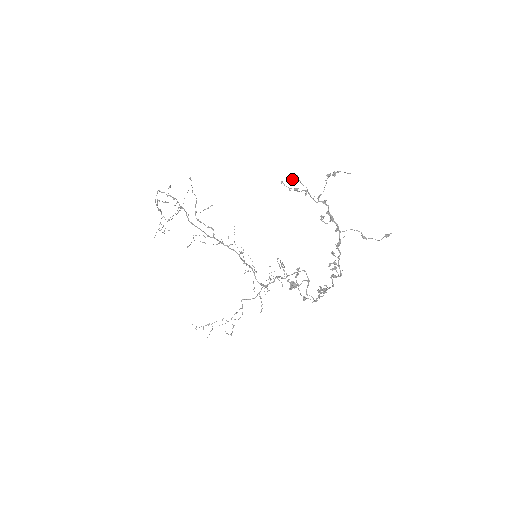
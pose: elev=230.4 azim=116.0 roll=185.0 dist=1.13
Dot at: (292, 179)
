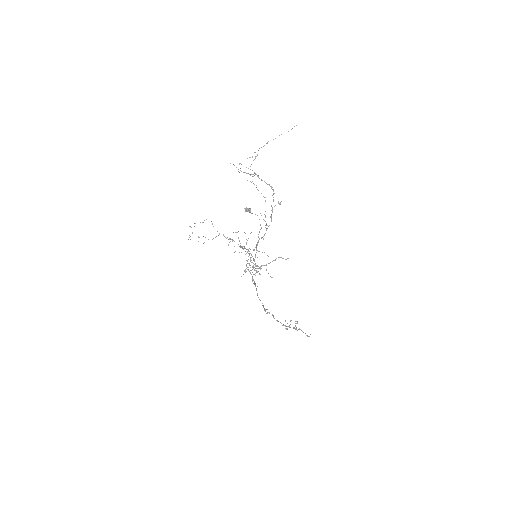
Dot at: occluded
